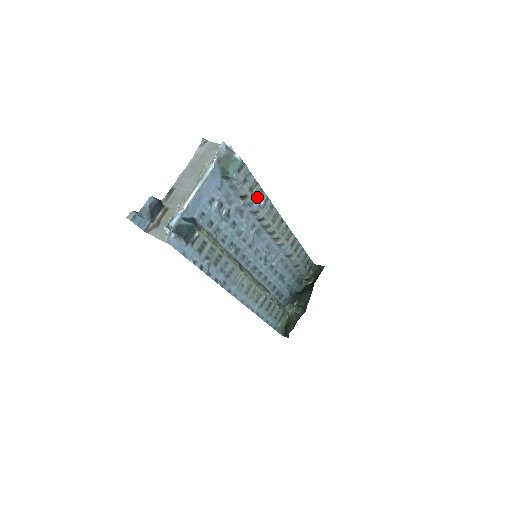
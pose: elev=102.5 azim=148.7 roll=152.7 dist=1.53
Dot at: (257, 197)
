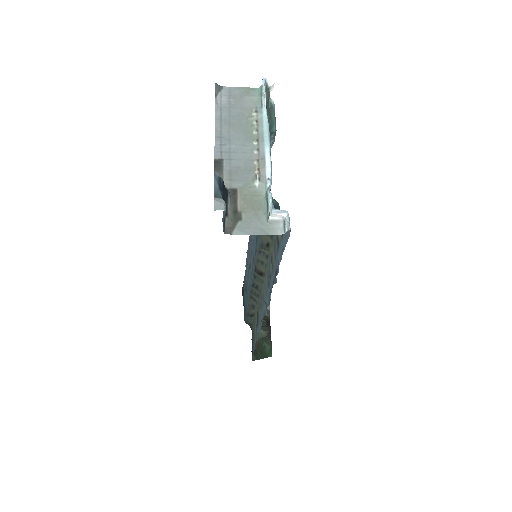
Dot at: occluded
